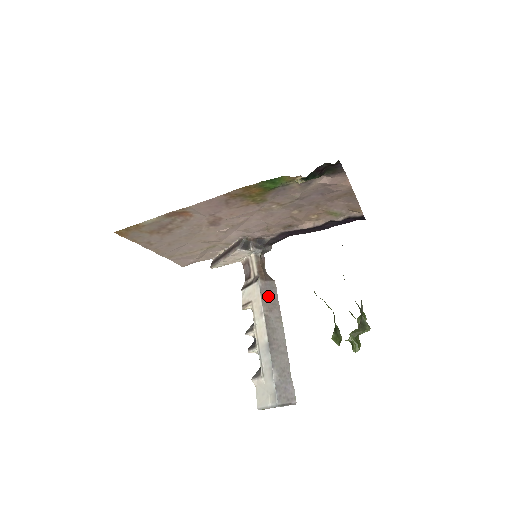
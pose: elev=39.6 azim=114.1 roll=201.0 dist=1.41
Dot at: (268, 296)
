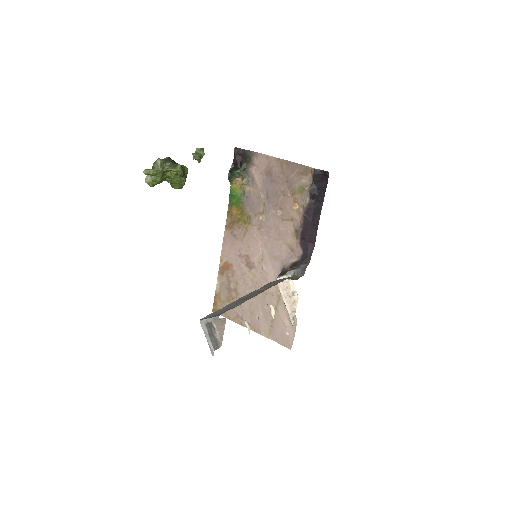
Dot at: (273, 283)
